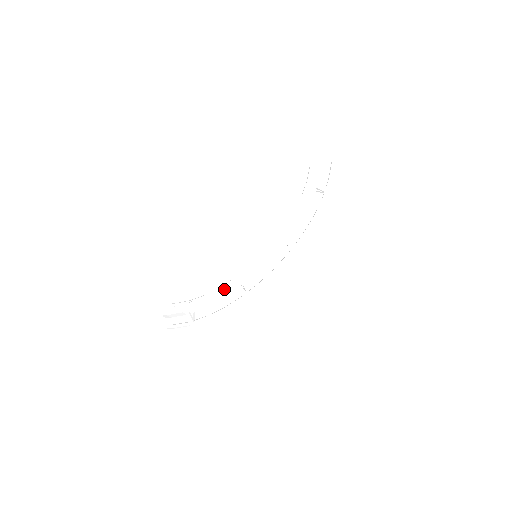
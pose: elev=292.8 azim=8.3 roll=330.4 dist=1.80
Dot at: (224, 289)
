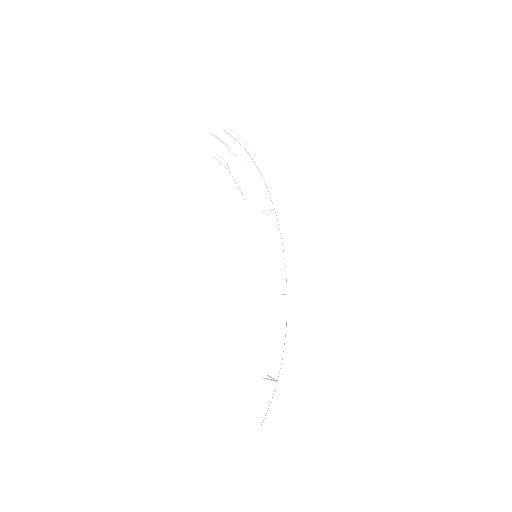
Dot at: (264, 311)
